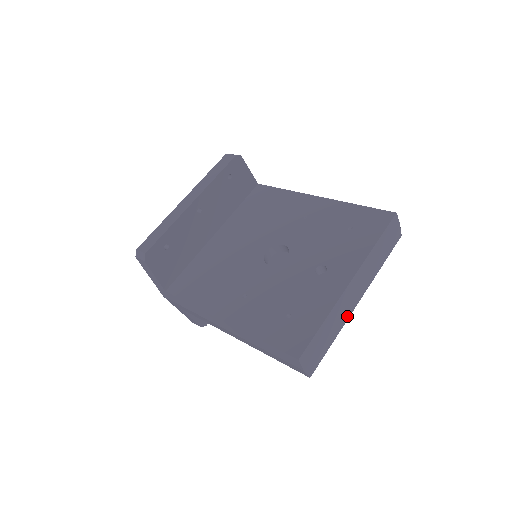
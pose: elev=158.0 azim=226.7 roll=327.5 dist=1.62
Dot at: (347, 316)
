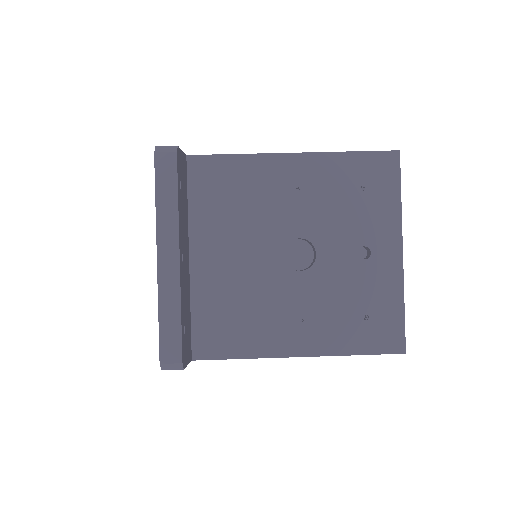
Dot at: occluded
